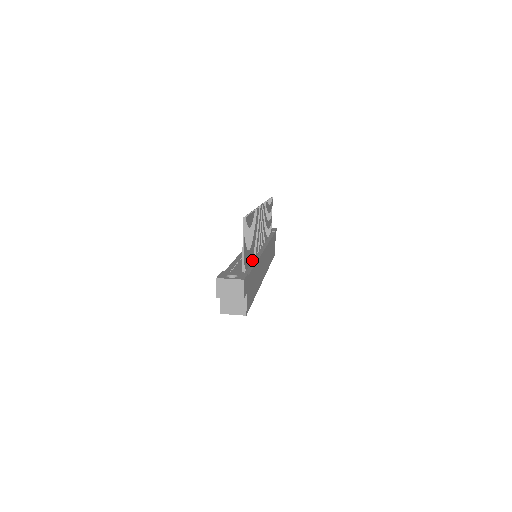
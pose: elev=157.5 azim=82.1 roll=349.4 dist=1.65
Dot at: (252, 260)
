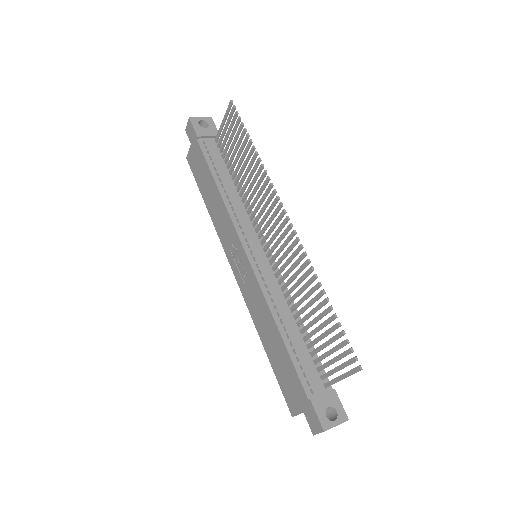
Dot at: (296, 319)
